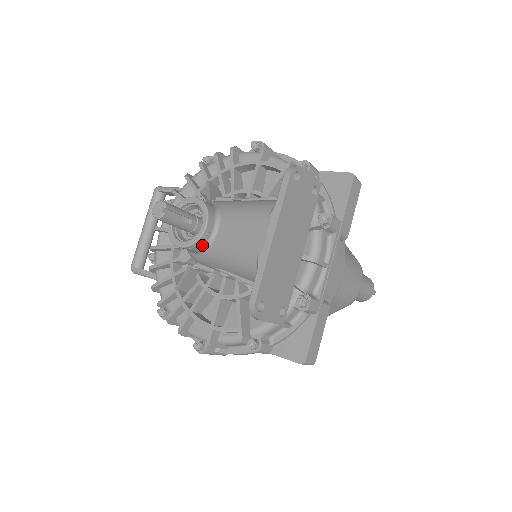
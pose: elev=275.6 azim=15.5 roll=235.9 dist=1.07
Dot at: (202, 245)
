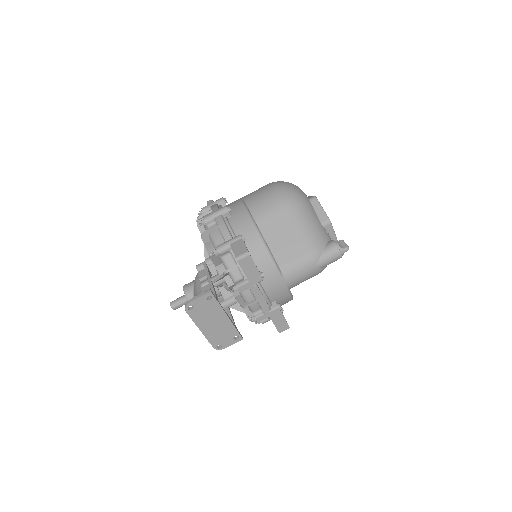
Dot at: occluded
